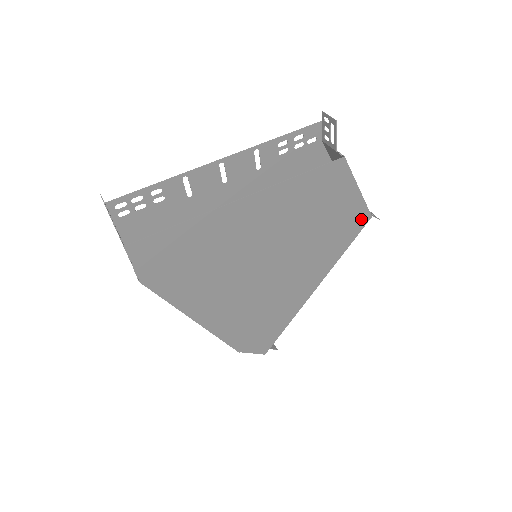
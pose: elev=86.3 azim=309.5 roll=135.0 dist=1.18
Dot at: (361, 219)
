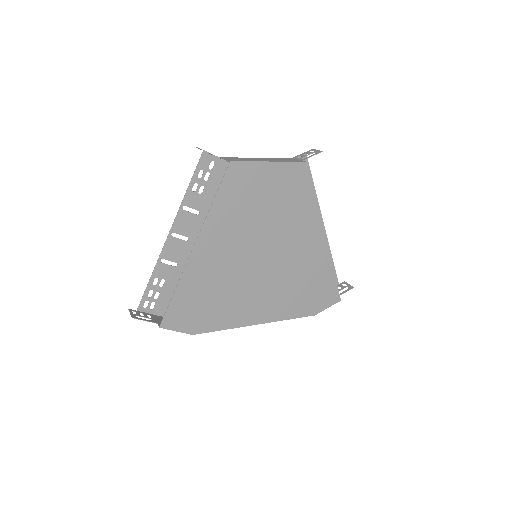
Dot at: (299, 172)
